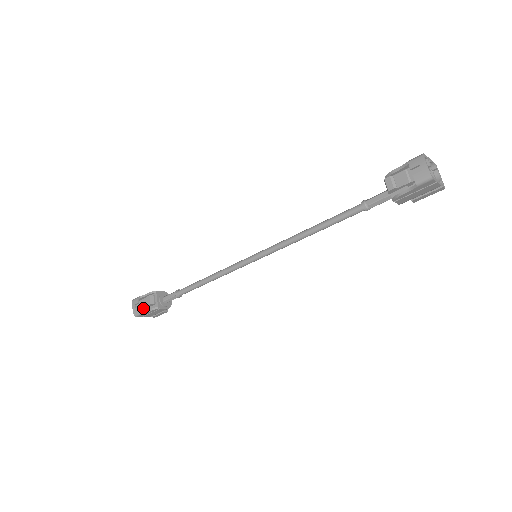
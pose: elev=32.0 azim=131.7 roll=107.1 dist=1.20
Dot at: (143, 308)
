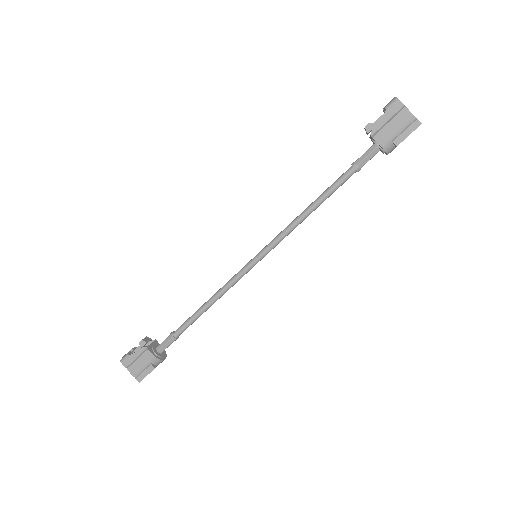
Dot at: occluded
